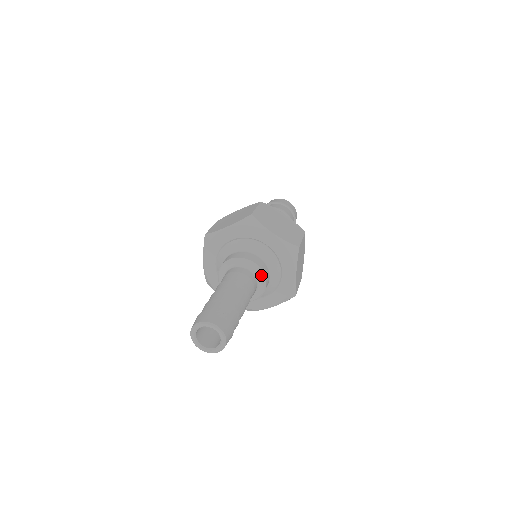
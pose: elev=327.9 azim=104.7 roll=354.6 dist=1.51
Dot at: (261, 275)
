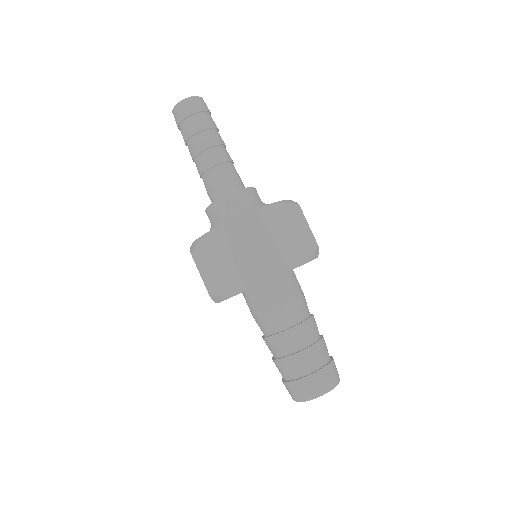
Dot at: (249, 188)
